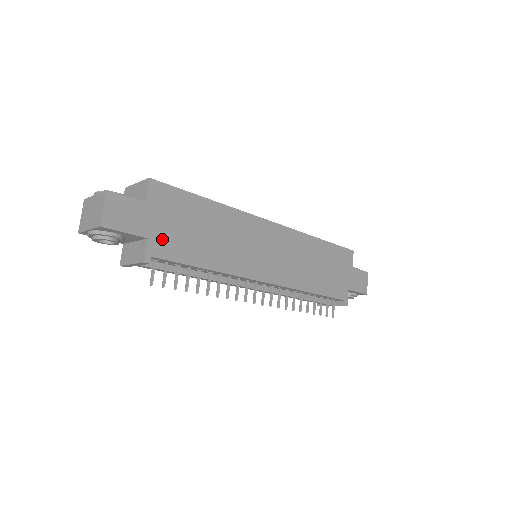
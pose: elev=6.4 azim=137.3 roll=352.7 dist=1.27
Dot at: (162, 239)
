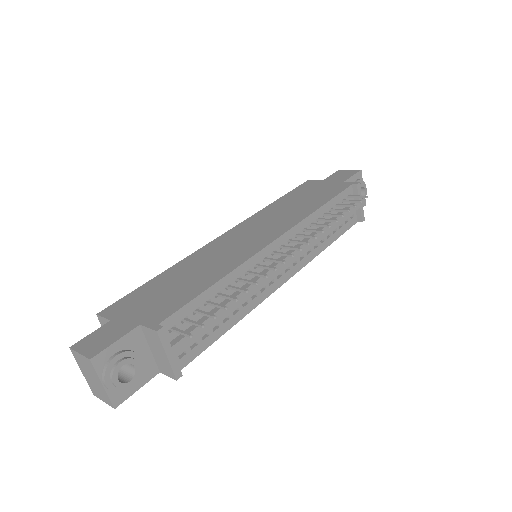
Dot at: (153, 314)
